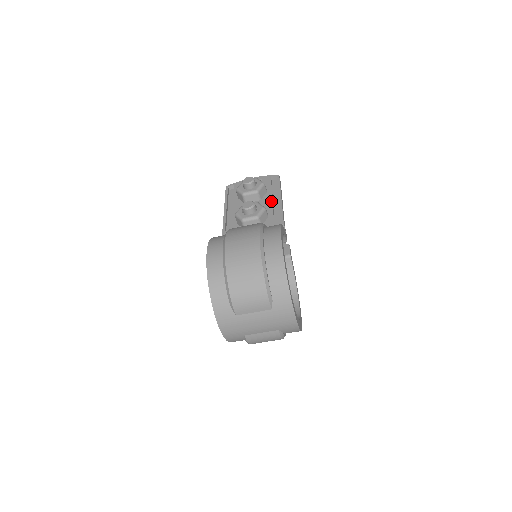
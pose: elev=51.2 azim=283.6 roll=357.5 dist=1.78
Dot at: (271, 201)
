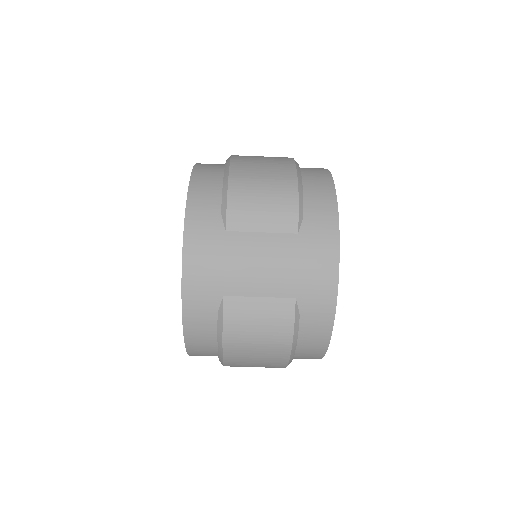
Dot at: occluded
